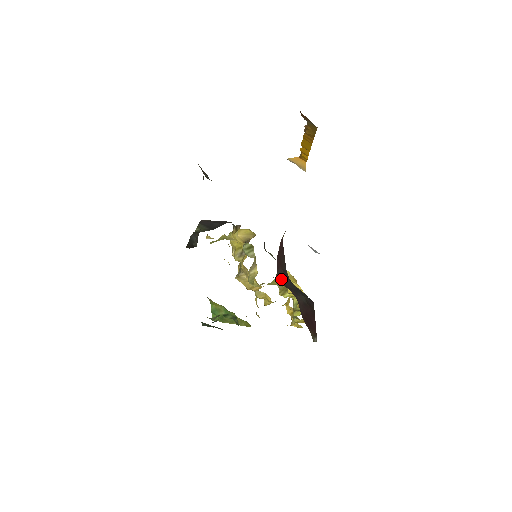
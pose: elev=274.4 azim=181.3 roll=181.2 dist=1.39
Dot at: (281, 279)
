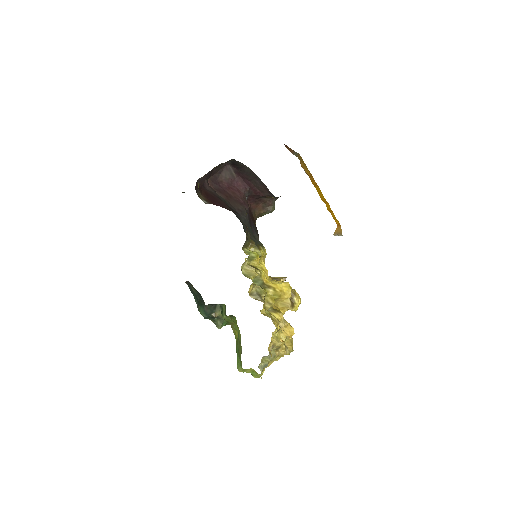
Dot at: occluded
